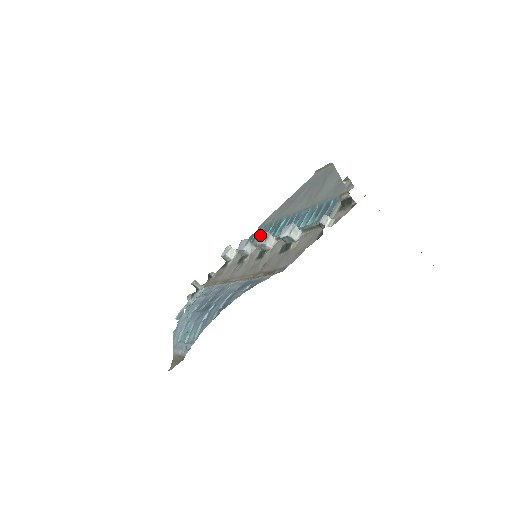
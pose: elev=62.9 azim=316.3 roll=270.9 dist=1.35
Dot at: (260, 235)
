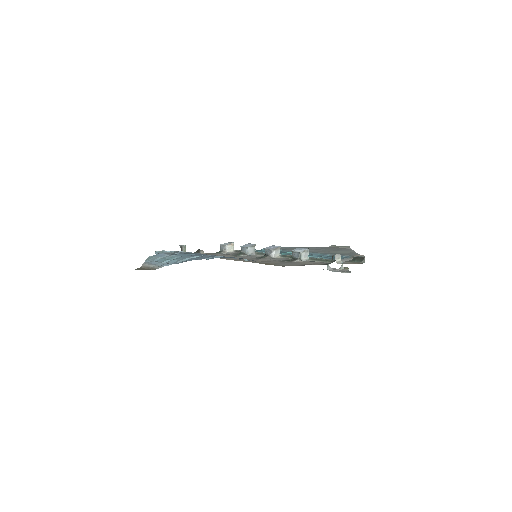
Dot at: occluded
